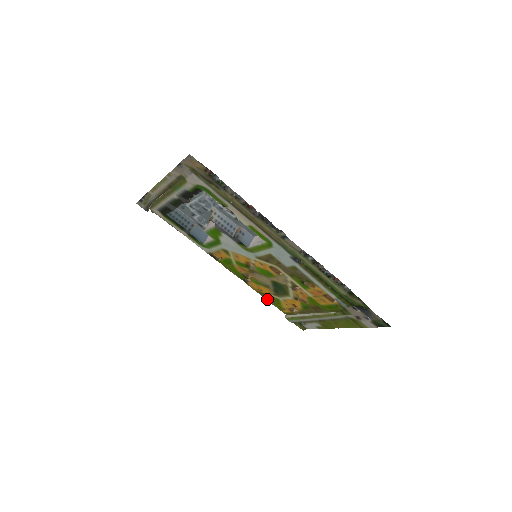
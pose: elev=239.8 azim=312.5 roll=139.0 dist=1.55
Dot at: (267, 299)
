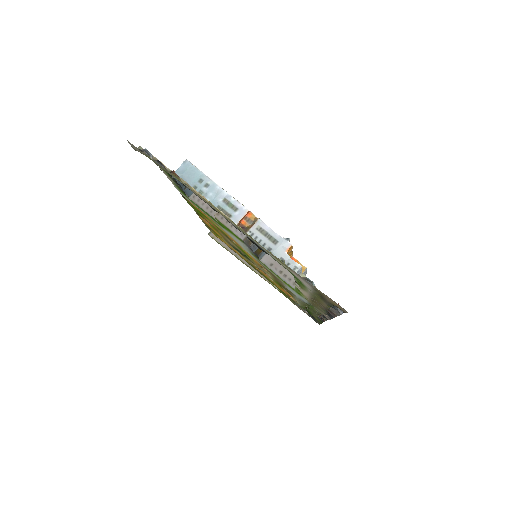
Dot at: (206, 225)
